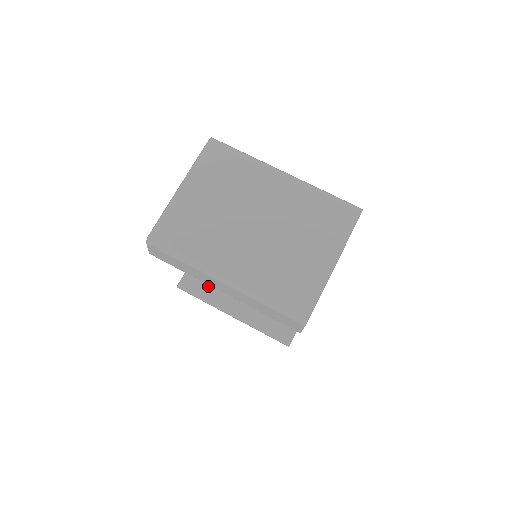
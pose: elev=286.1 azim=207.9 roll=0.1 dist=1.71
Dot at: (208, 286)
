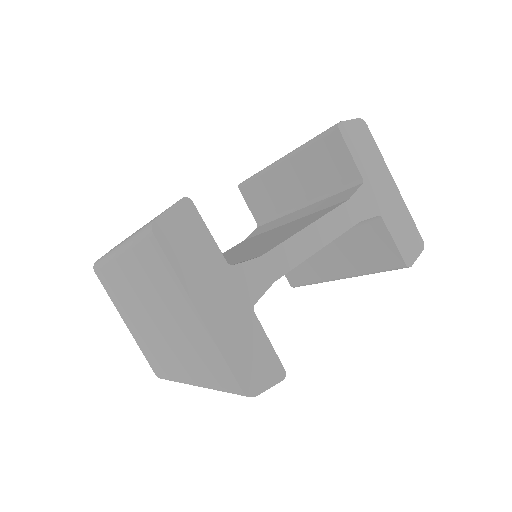
Dot at: (303, 270)
